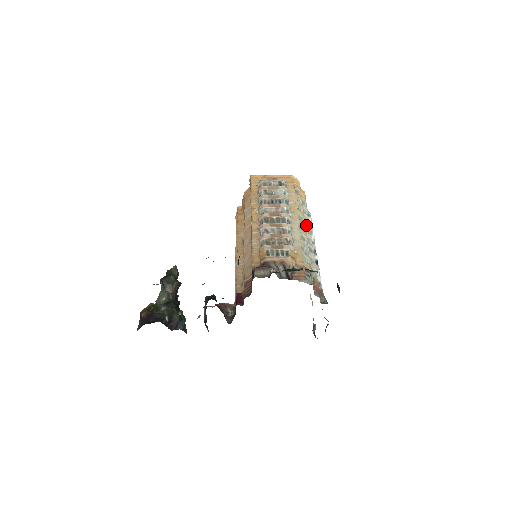
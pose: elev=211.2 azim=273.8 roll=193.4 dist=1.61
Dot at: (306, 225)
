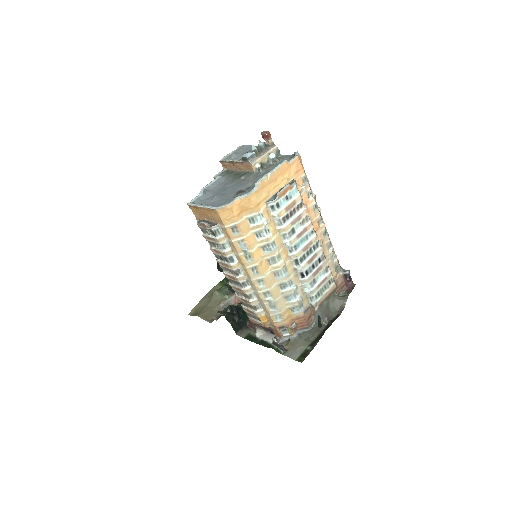
Dot at: (267, 257)
